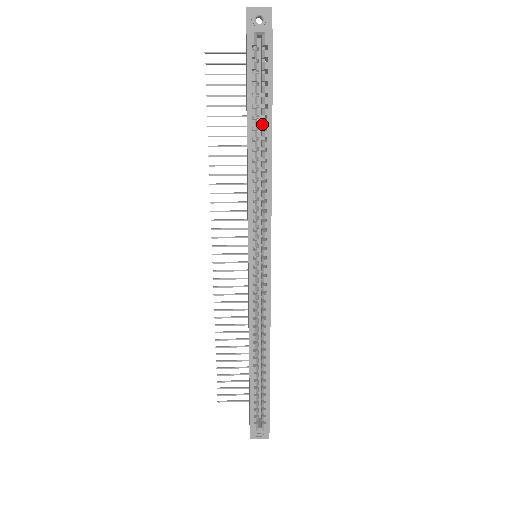
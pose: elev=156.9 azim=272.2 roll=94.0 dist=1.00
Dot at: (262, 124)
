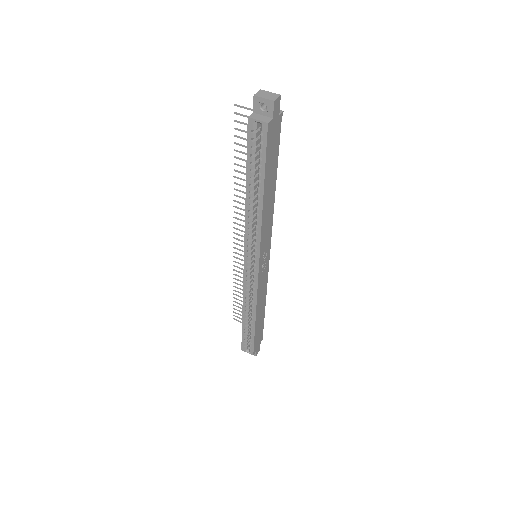
Dot at: (258, 183)
